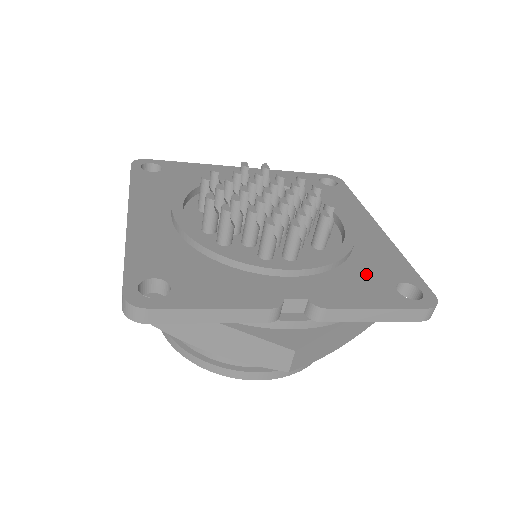
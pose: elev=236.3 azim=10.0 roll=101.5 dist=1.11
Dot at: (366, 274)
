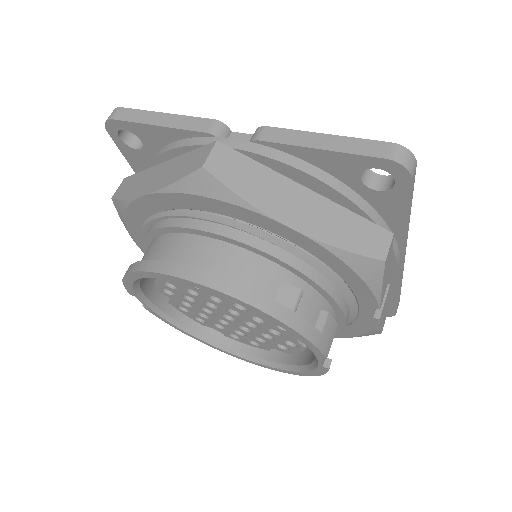
Dot at: occluded
